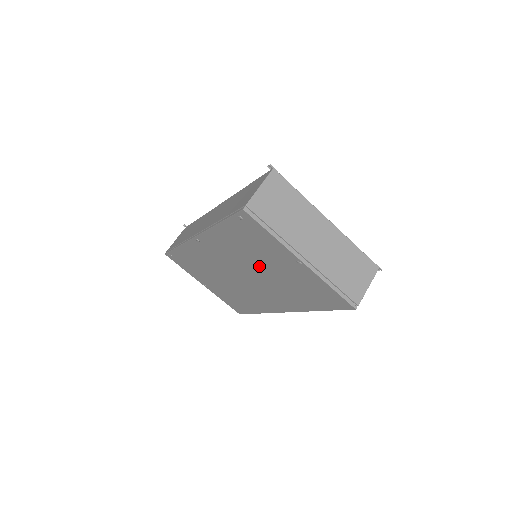
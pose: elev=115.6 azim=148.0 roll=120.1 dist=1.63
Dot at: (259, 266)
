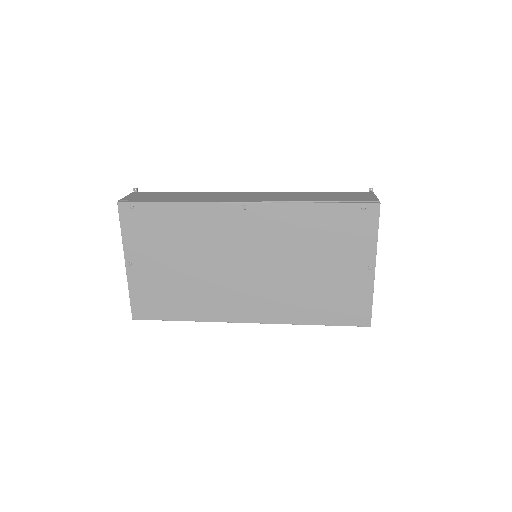
Dot at: (304, 260)
